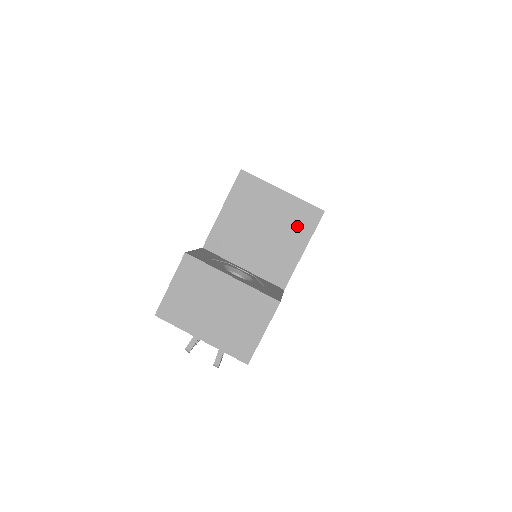
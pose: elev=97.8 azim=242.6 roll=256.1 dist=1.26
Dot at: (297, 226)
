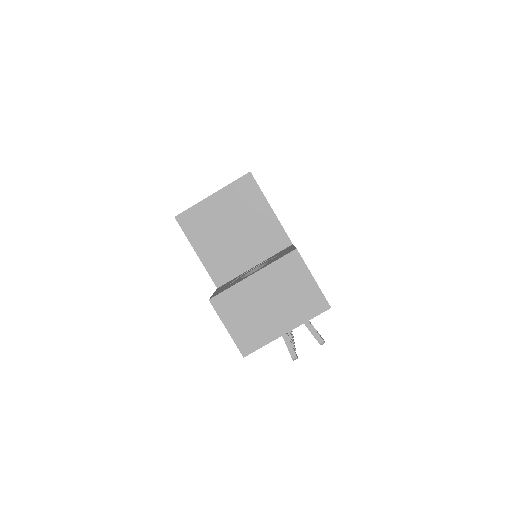
Dot at: (248, 201)
